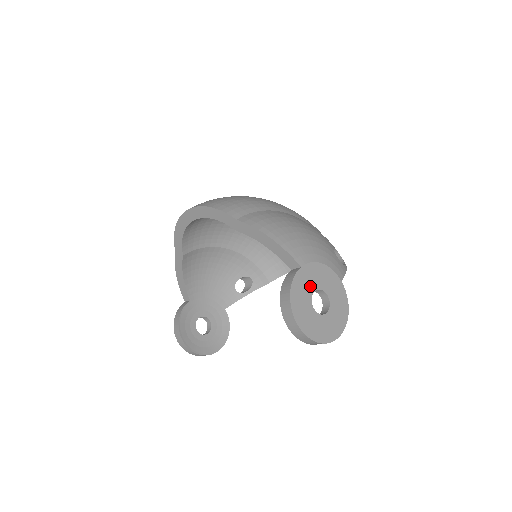
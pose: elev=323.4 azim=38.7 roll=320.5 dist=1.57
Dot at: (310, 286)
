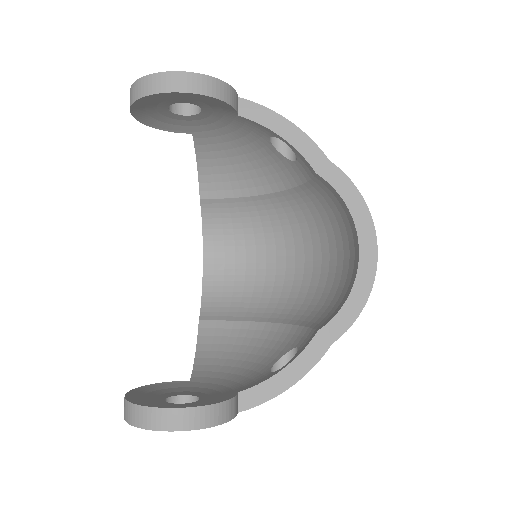
Dot at: occluded
